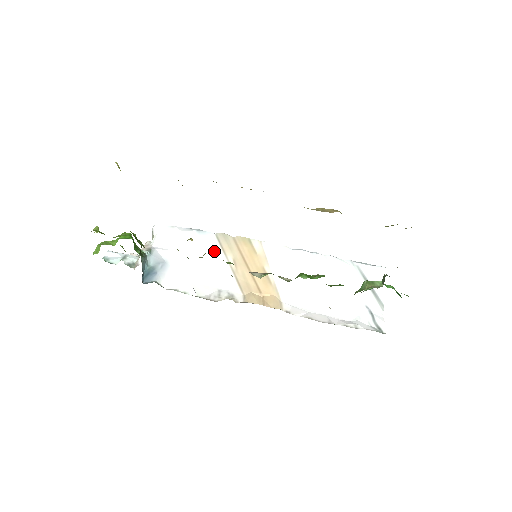
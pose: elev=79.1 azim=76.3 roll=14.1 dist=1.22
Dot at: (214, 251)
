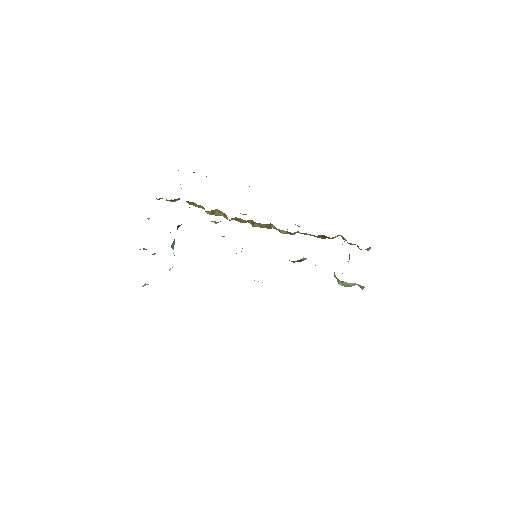
Dot at: occluded
